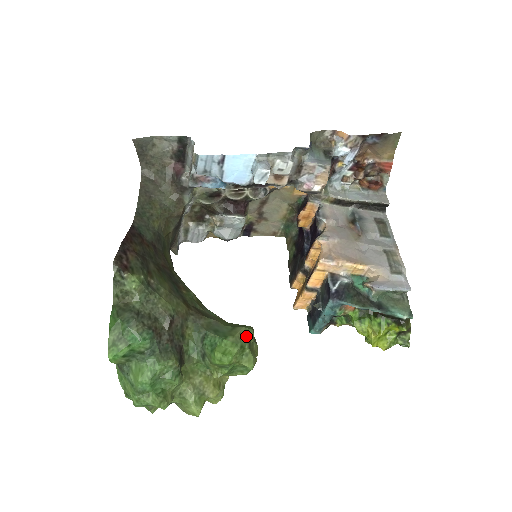
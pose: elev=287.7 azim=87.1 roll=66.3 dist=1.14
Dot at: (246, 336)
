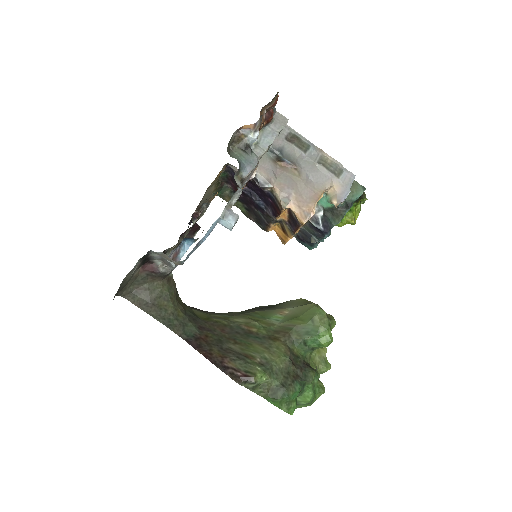
Dot at: (323, 317)
